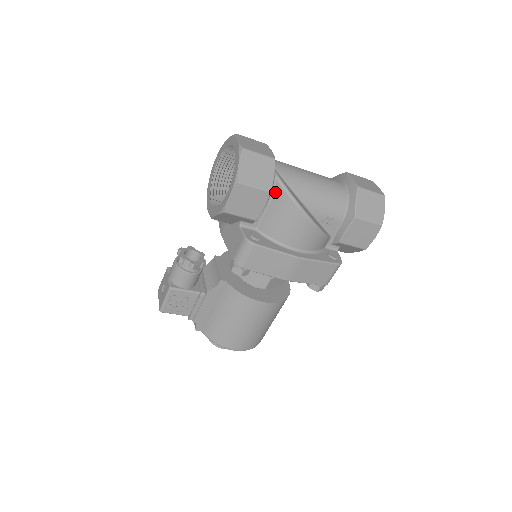
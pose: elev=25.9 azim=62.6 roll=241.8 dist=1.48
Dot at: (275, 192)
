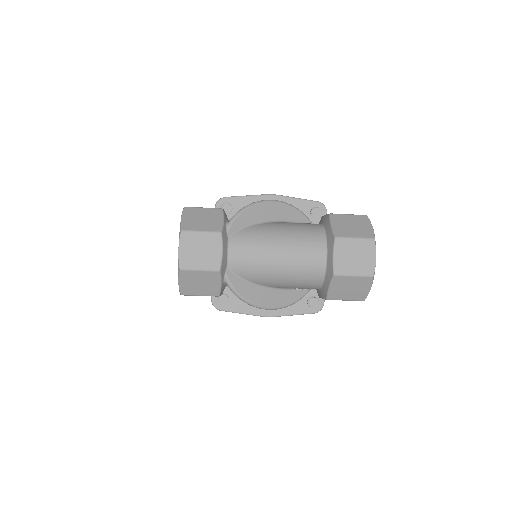
Dot at: occluded
